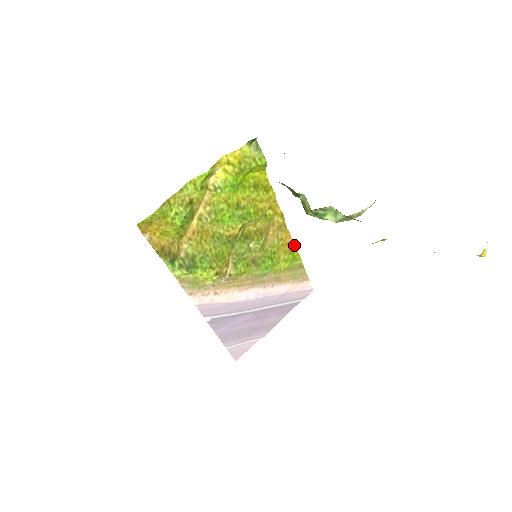
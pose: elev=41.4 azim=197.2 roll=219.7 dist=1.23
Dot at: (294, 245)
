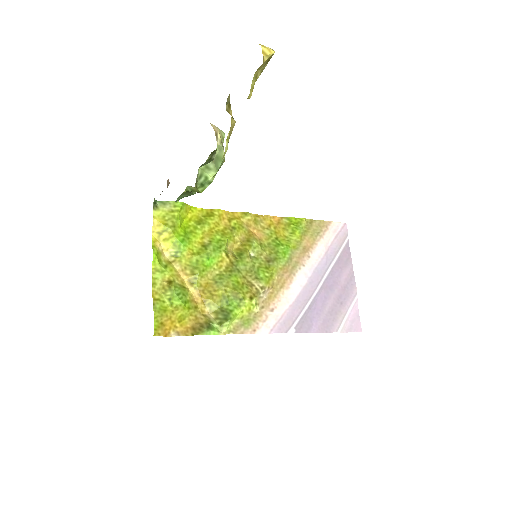
Dot at: (284, 218)
